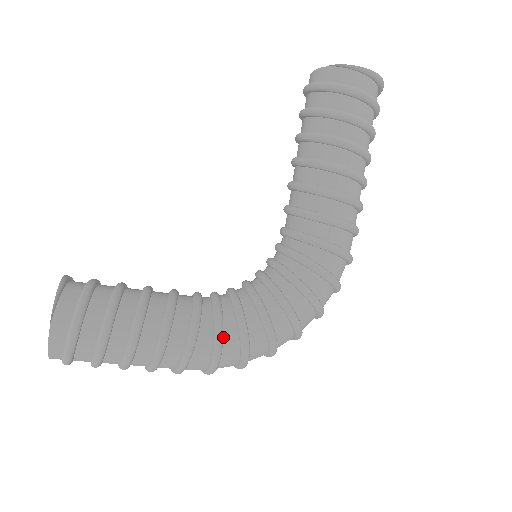
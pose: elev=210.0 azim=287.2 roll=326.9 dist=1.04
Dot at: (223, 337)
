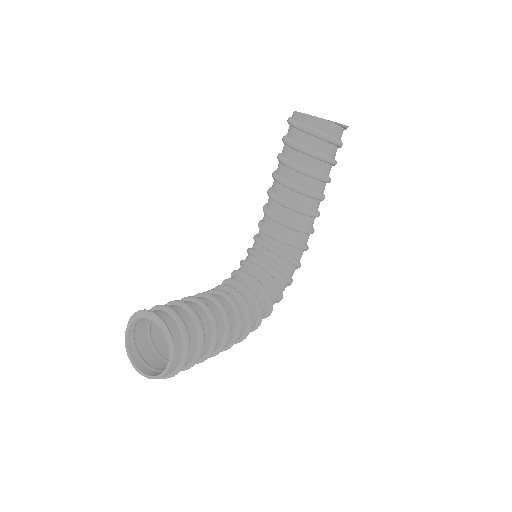
Dot at: (251, 323)
